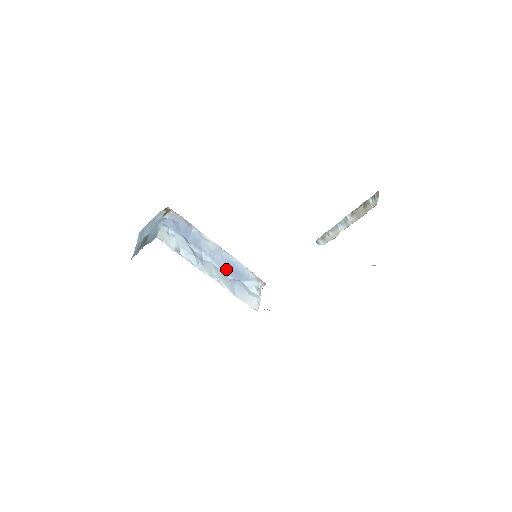
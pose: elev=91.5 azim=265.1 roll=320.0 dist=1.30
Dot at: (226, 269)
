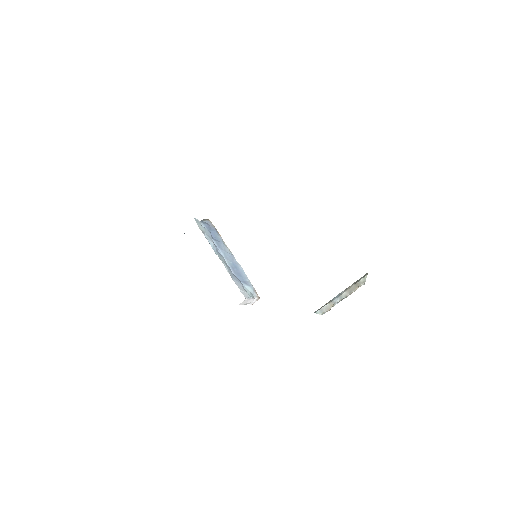
Dot at: (232, 268)
